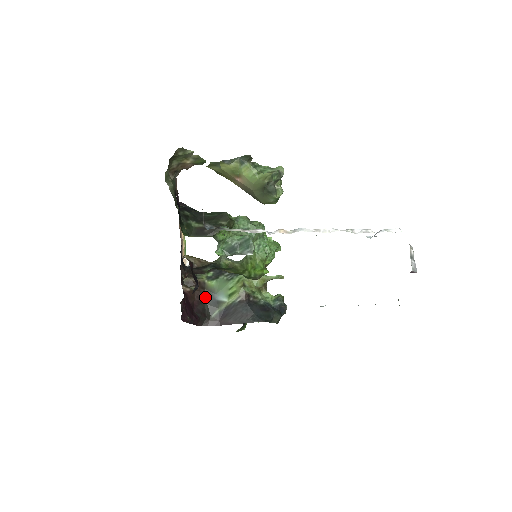
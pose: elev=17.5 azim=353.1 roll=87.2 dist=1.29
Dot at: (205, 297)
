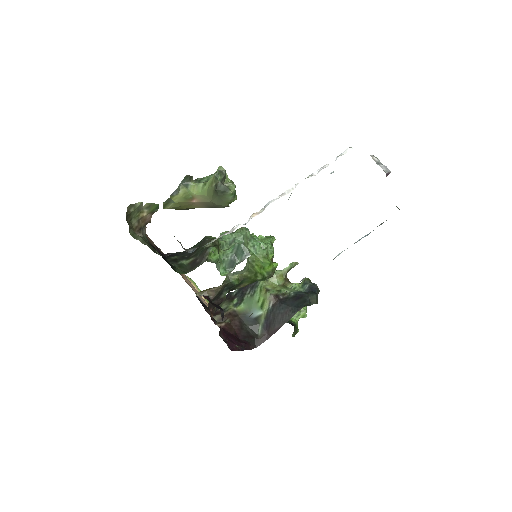
Dot at: (242, 322)
